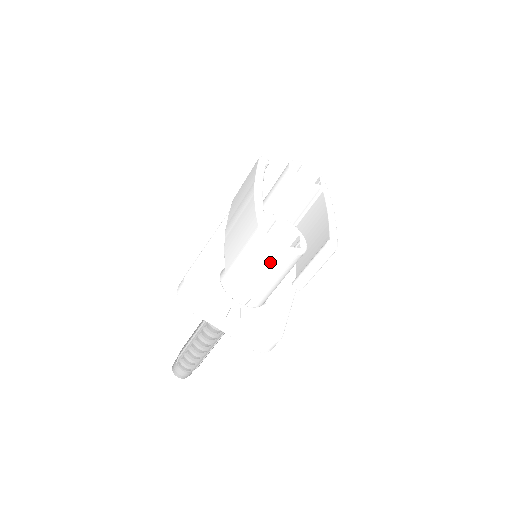
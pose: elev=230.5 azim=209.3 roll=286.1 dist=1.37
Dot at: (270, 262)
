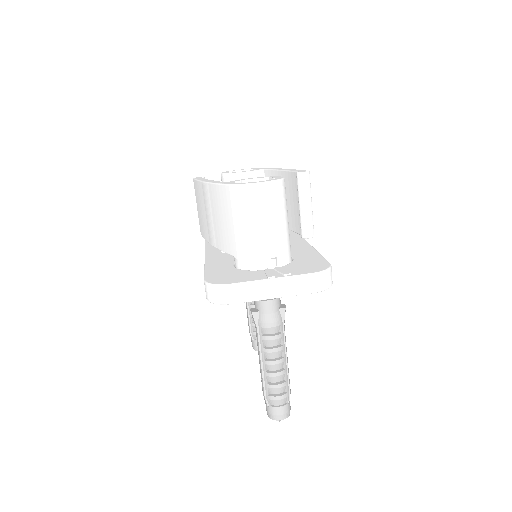
Dot at: (263, 203)
